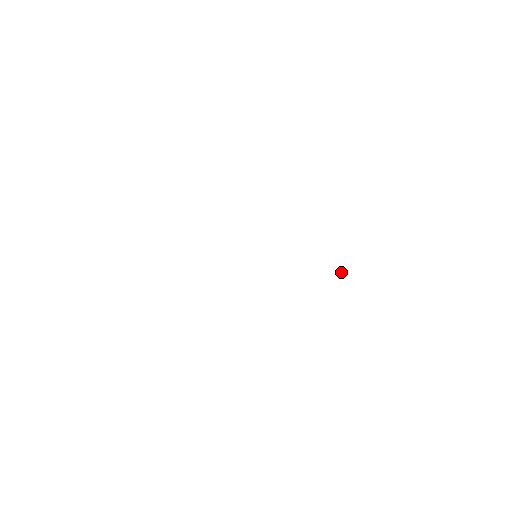
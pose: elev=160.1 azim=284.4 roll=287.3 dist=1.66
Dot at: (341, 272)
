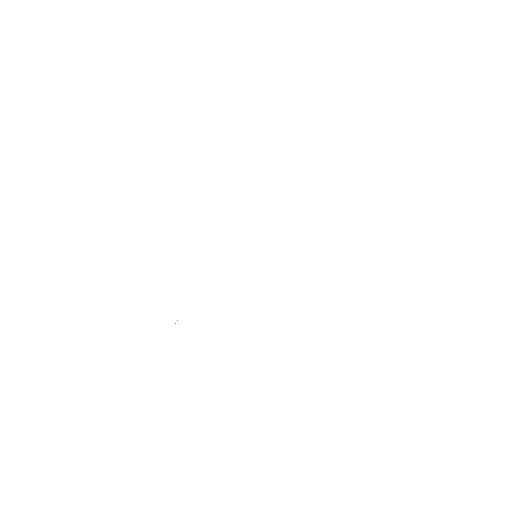
Dot at: occluded
